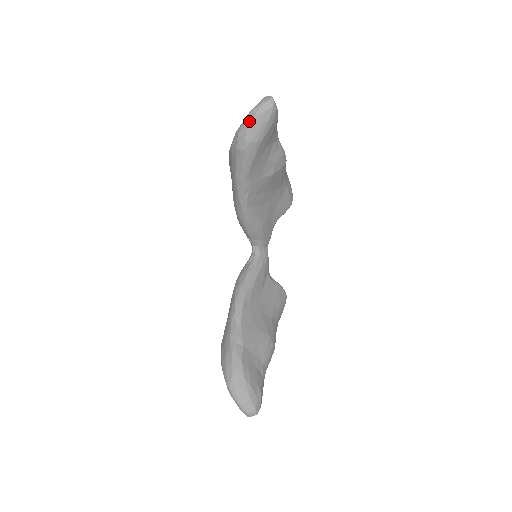
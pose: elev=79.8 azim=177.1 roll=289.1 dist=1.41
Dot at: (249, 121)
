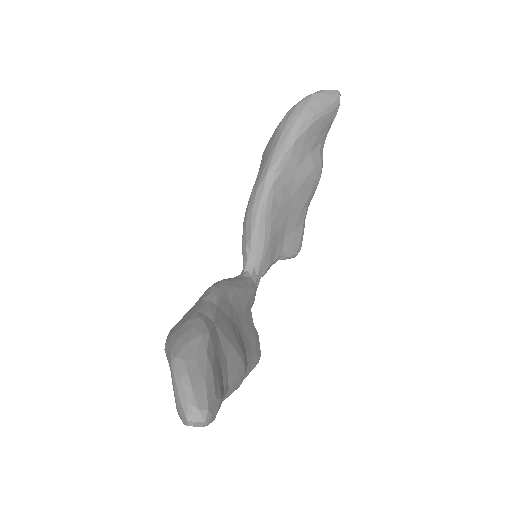
Dot at: (314, 95)
